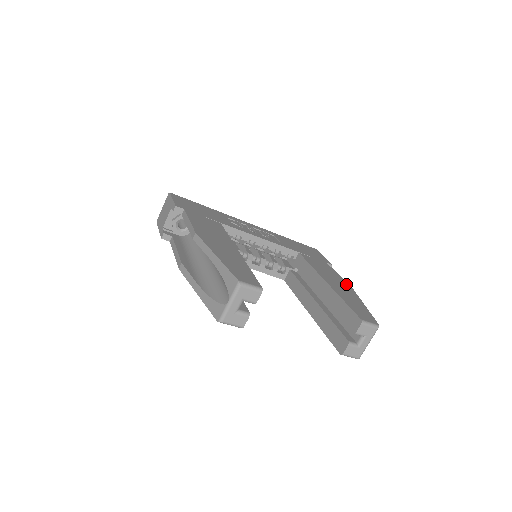
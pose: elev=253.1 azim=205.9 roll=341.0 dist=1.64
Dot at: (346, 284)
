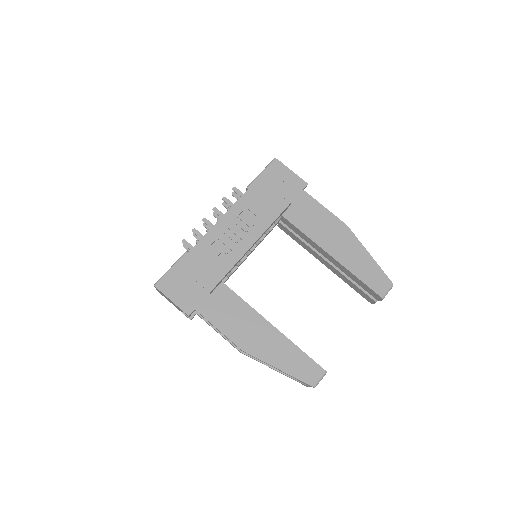
Dot at: (340, 225)
